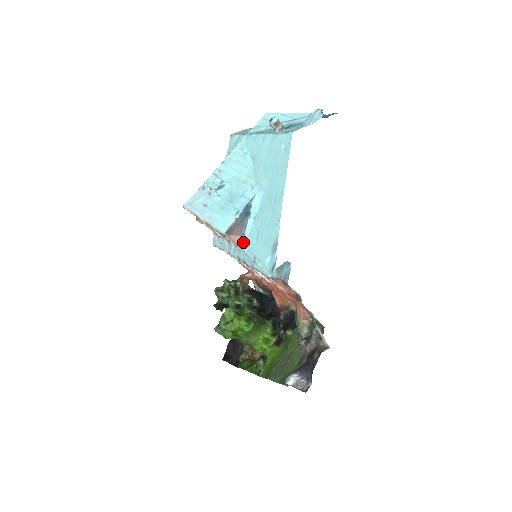
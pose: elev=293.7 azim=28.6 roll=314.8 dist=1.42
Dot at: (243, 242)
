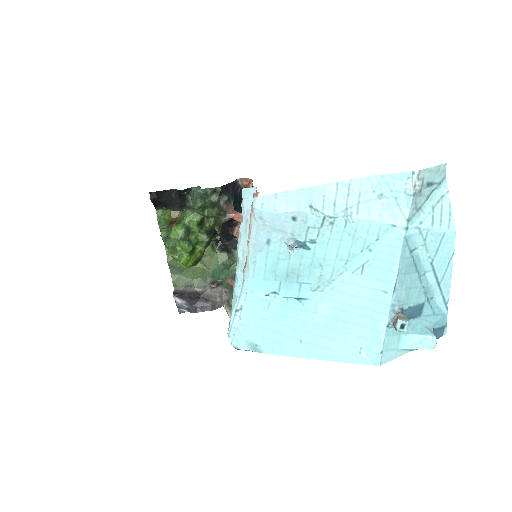
Dot at: occluded
